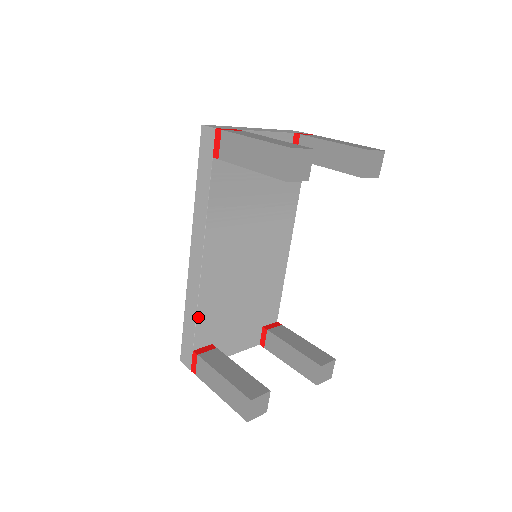
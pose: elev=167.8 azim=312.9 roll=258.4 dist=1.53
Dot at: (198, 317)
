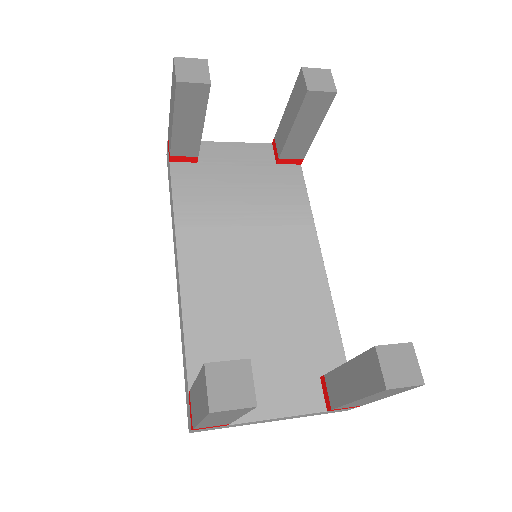
Dot at: (187, 339)
